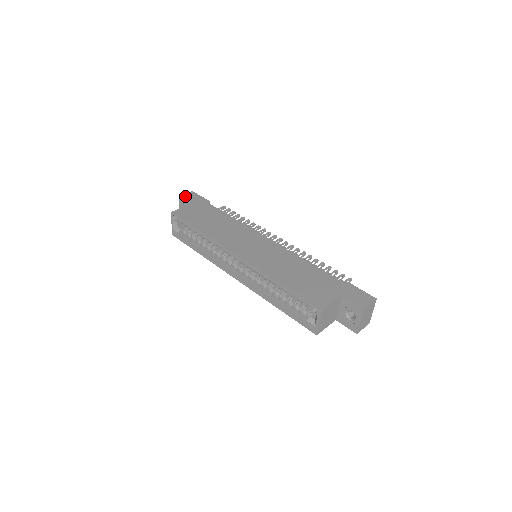
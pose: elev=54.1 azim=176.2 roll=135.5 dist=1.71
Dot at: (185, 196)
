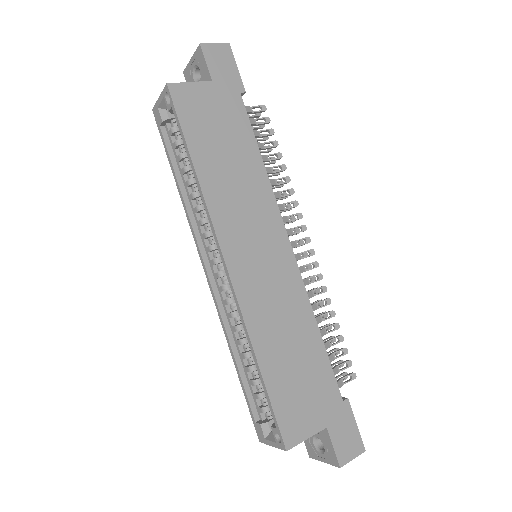
Dot at: (211, 51)
